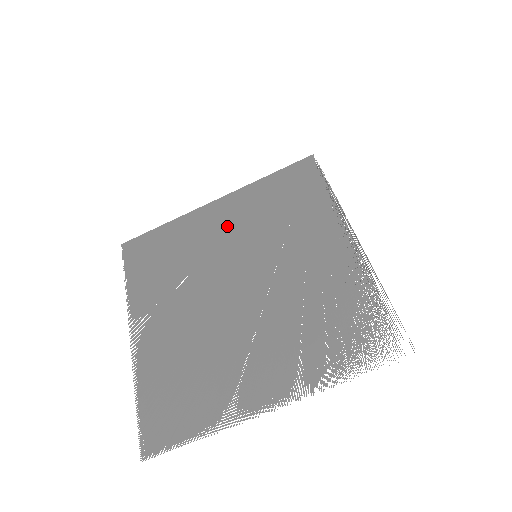
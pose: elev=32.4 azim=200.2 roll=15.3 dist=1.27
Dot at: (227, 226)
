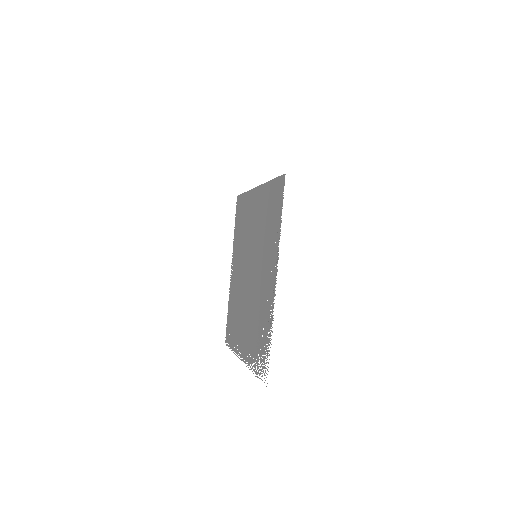
Dot at: (254, 218)
